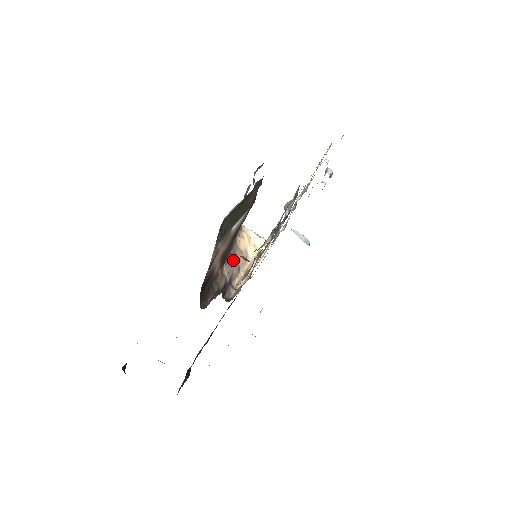
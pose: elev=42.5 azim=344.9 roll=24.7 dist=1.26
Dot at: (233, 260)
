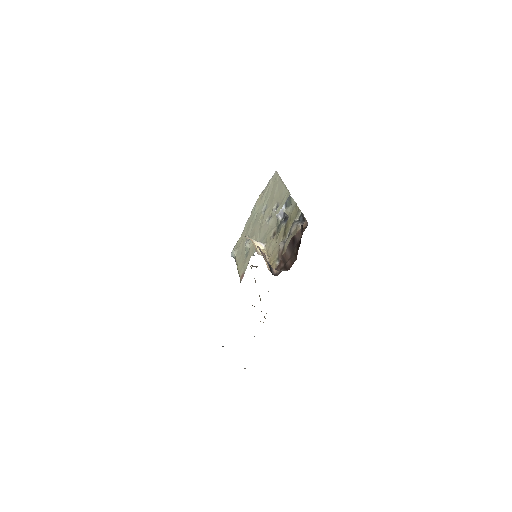
Dot at: (263, 253)
